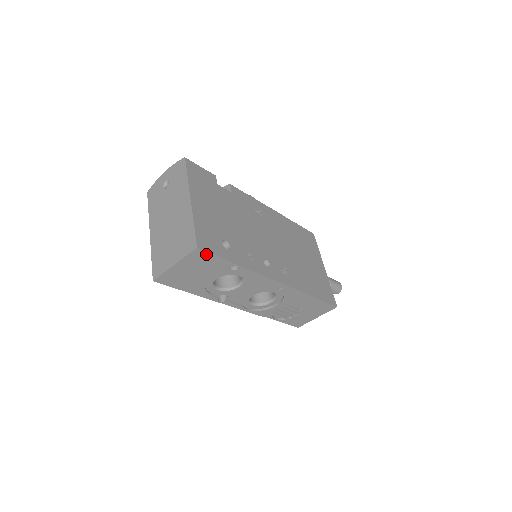
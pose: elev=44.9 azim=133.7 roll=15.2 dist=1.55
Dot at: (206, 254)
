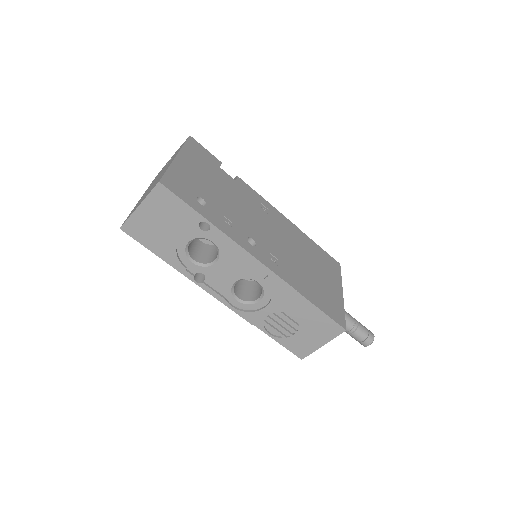
Dot at: (170, 194)
